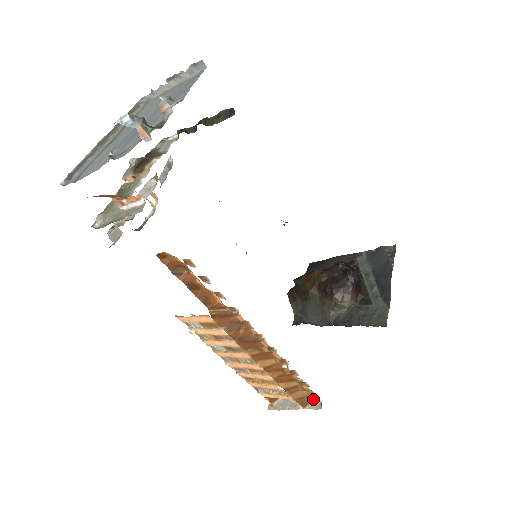
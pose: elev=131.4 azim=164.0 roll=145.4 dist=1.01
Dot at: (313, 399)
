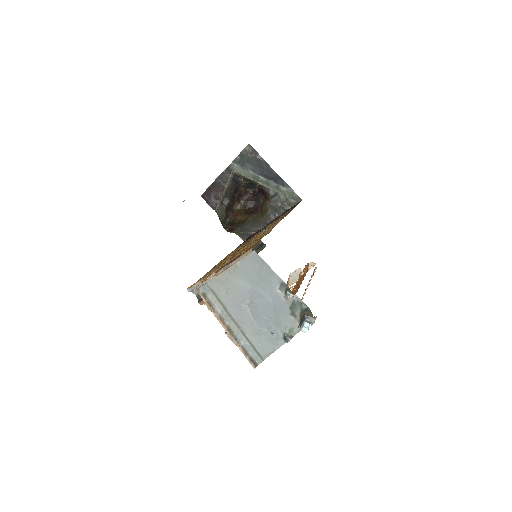
Dot at: (308, 265)
